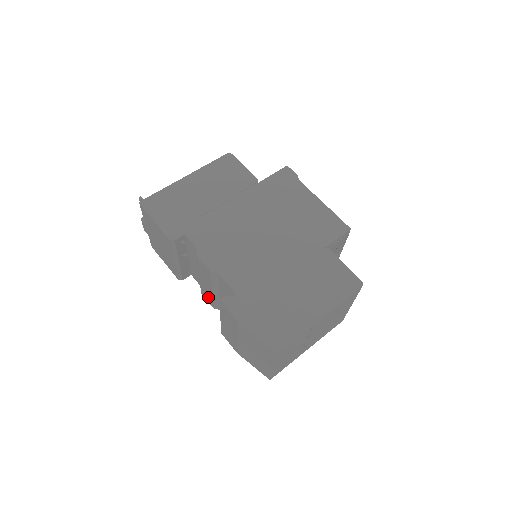
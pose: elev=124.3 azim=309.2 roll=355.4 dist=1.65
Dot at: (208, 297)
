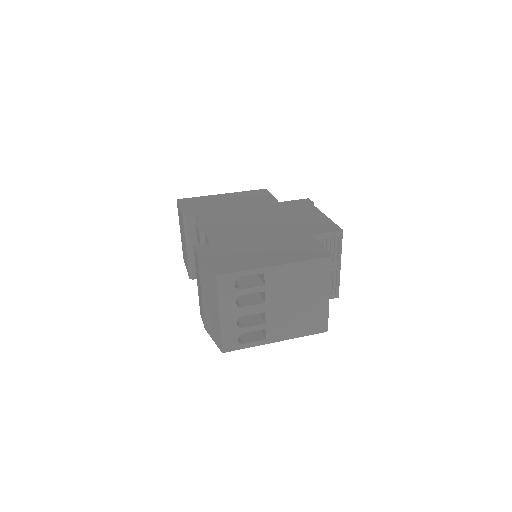
Dot at: occluded
